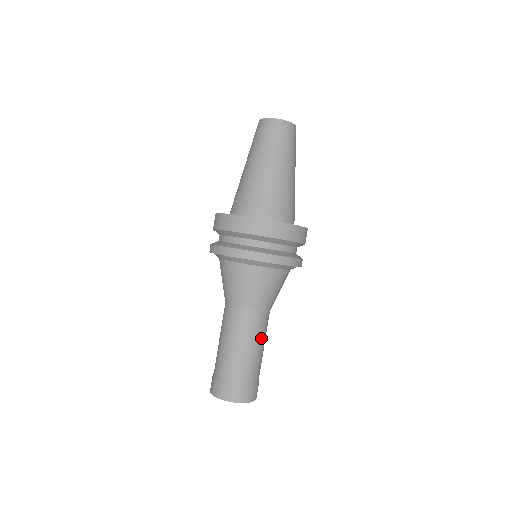
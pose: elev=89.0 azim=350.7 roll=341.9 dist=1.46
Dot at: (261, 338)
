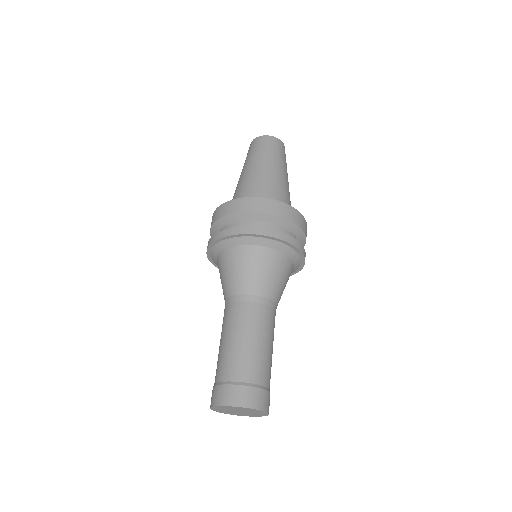
Dot at: (273, 338)
